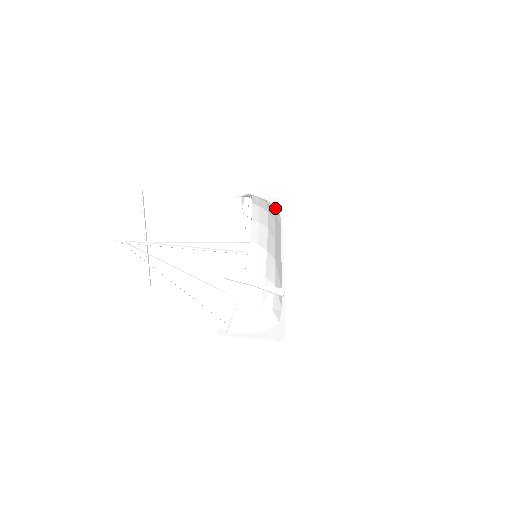
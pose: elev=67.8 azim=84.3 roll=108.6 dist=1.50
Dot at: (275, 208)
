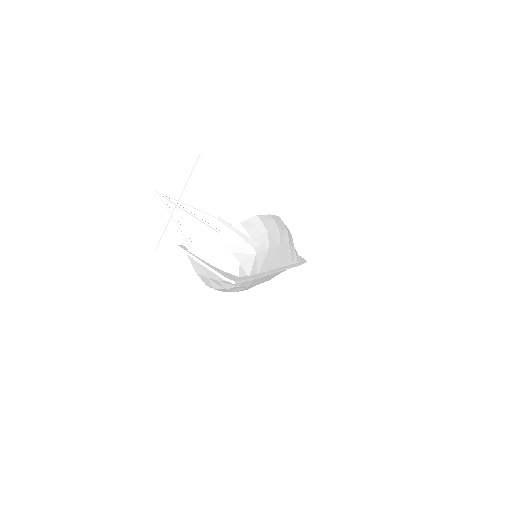
Dot at: (297, 255)
